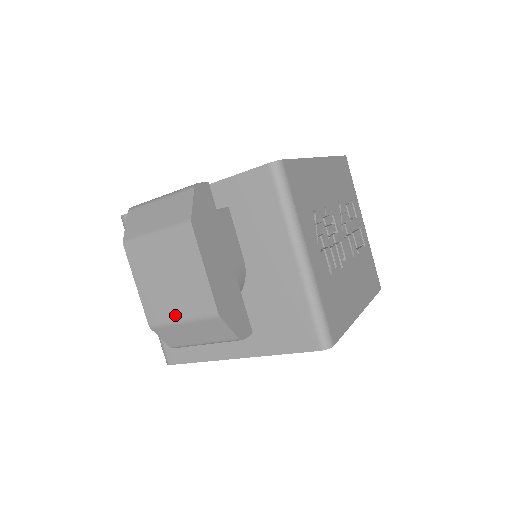
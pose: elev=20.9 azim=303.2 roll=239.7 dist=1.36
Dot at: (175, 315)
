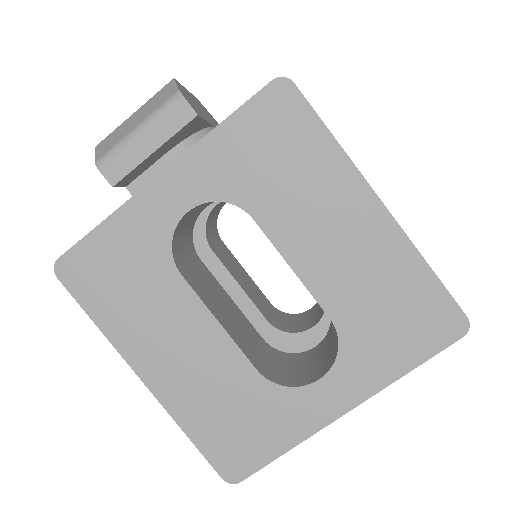
Dot at: occluded
